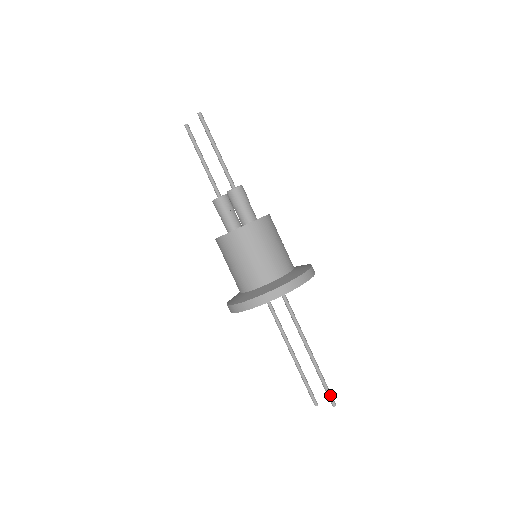
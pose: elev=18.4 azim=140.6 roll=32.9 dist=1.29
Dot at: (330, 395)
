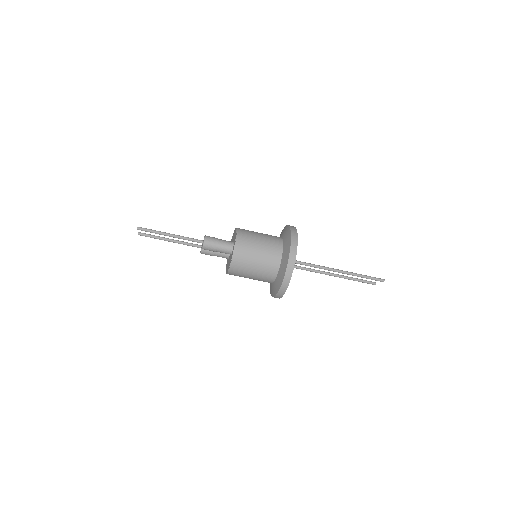
Dot at: (375, 279)
